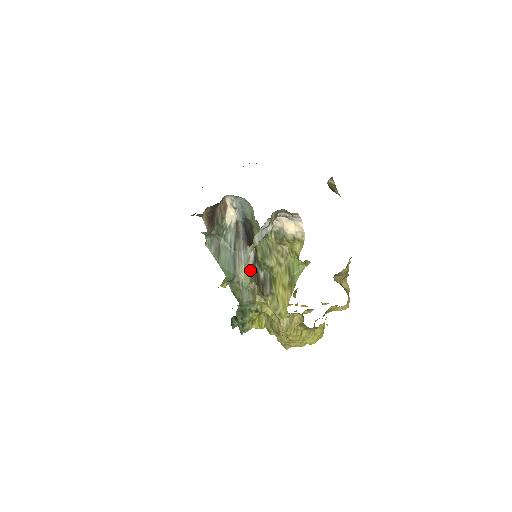
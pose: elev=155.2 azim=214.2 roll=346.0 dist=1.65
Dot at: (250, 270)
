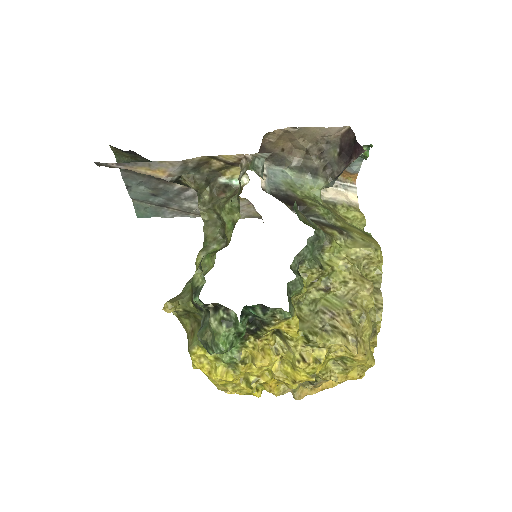
Dot at: occluded
